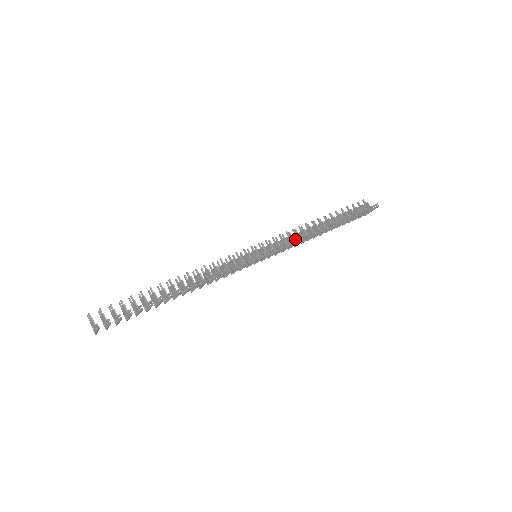
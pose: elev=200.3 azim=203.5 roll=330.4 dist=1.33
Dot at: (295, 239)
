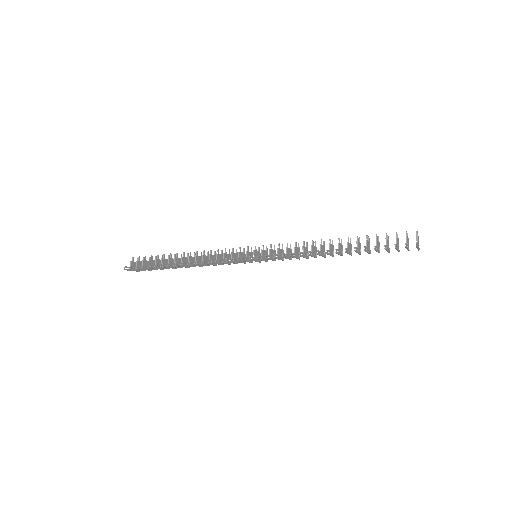
Dot at: (293, 253)
